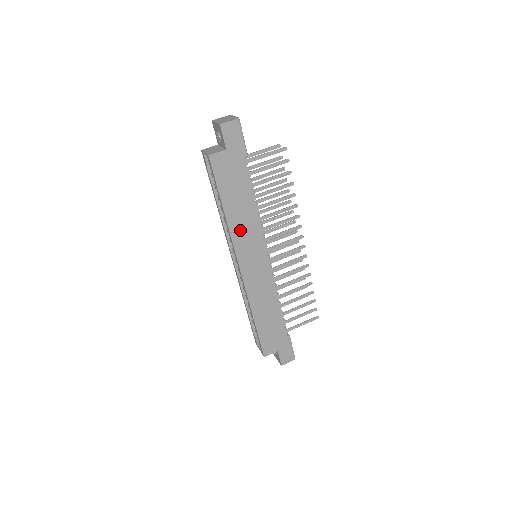
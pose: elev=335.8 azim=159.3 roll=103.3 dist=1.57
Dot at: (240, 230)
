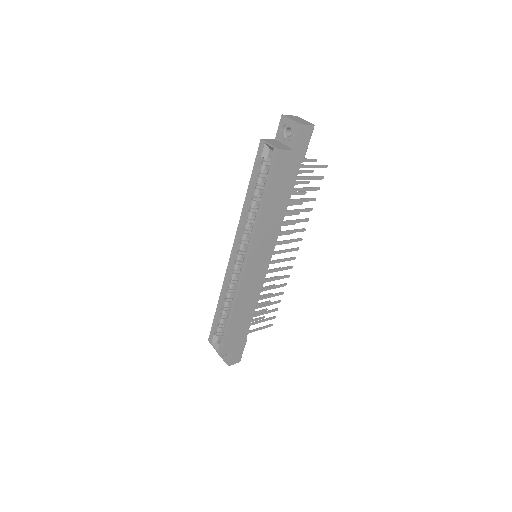
Dot at: (264, 229)
